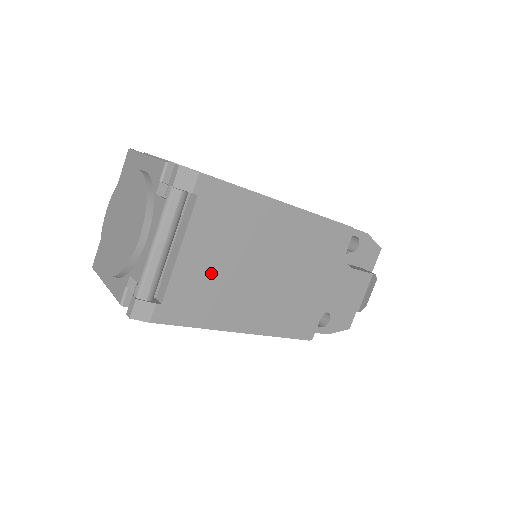
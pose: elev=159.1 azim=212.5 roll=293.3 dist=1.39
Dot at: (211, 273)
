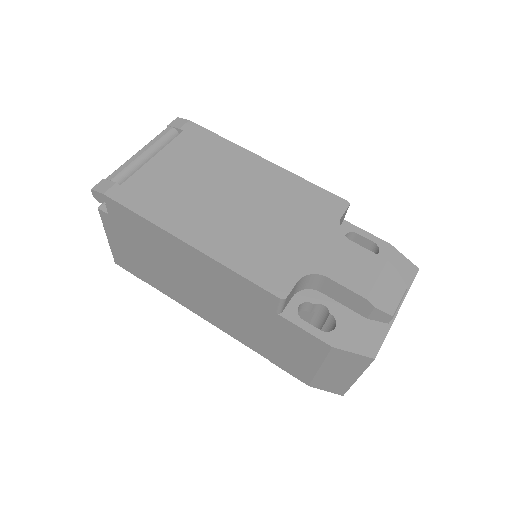
Dot at: (175, 181)
